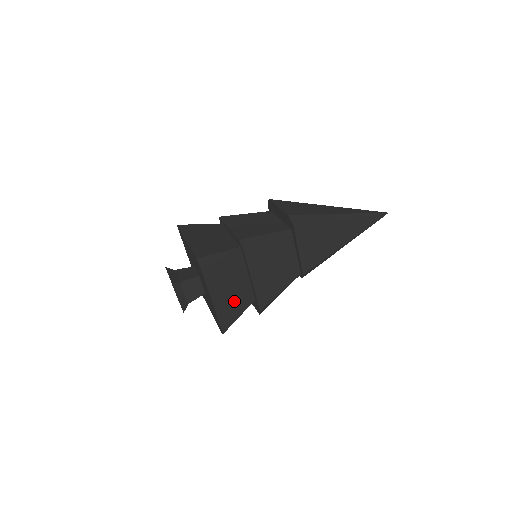
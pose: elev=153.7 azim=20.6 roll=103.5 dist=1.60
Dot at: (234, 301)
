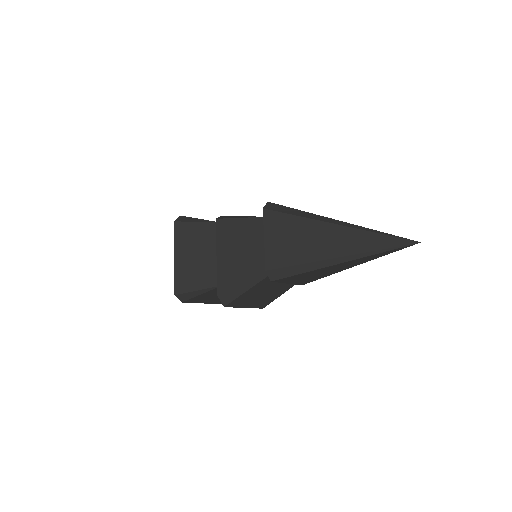
Dot at: (197, 270)
